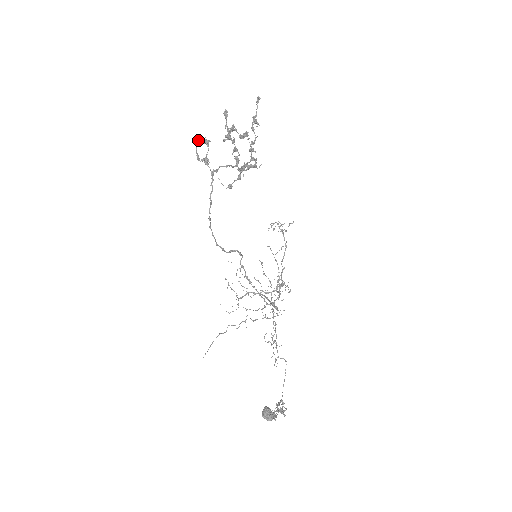
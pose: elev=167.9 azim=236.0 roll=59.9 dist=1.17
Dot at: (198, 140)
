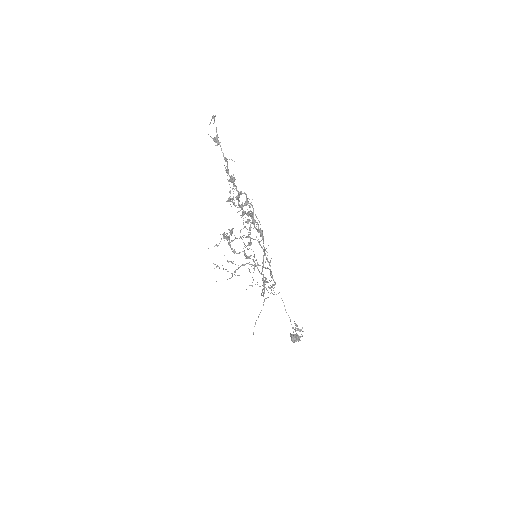
Dot at: (228, 238)
